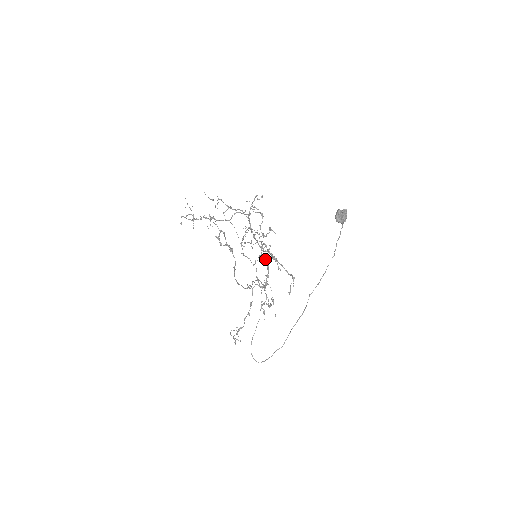
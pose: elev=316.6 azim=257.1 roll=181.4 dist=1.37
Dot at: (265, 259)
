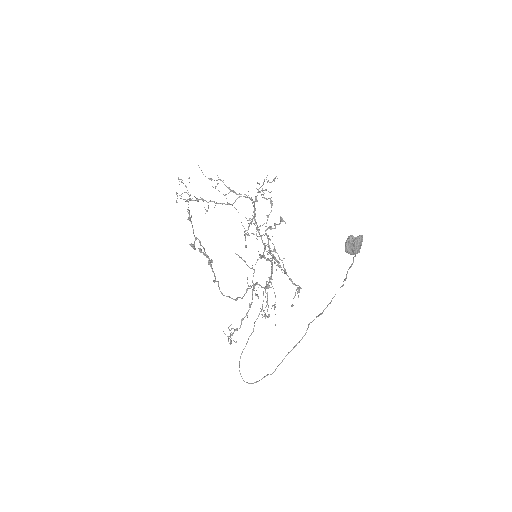
Dot at: (267, 260)
